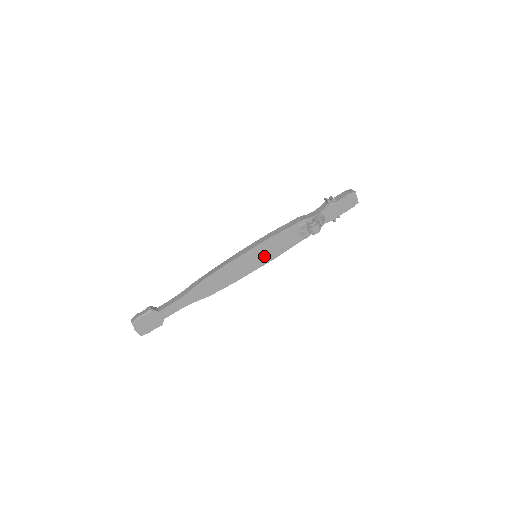
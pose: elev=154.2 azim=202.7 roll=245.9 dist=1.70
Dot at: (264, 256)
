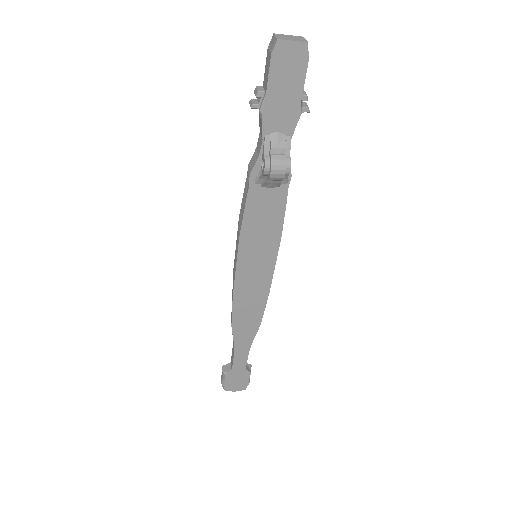
Dot at: (263, 251)
